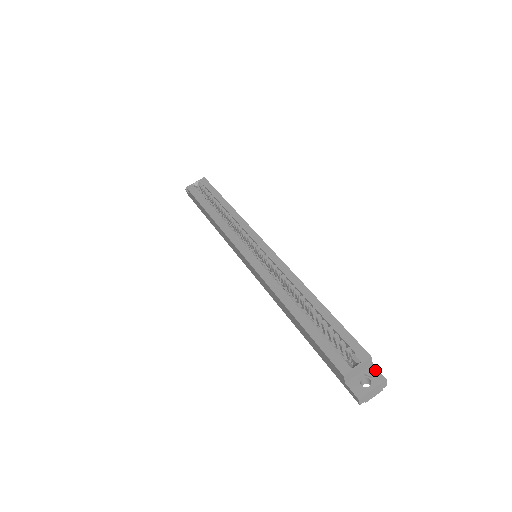
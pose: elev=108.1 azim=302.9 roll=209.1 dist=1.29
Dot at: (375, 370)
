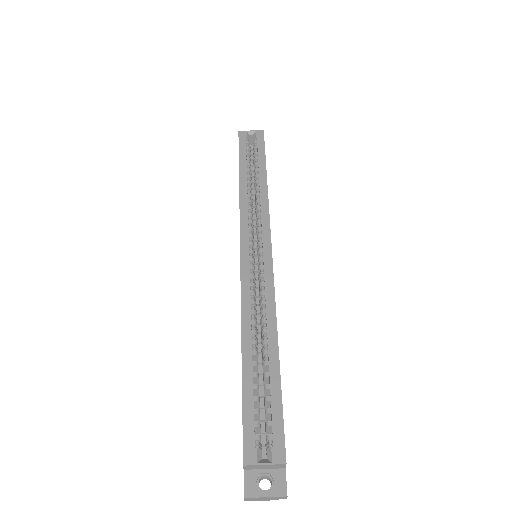
Dot at: (283, 477)
